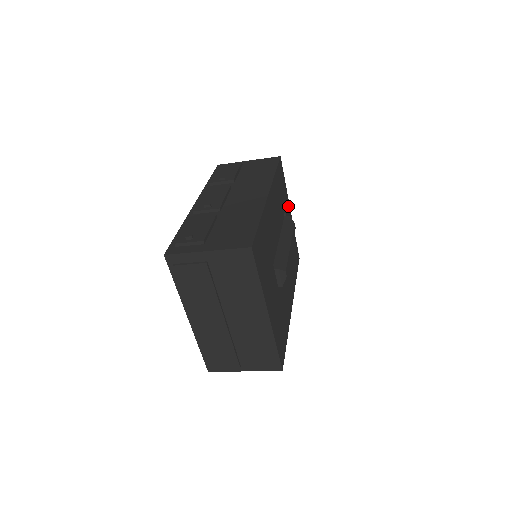
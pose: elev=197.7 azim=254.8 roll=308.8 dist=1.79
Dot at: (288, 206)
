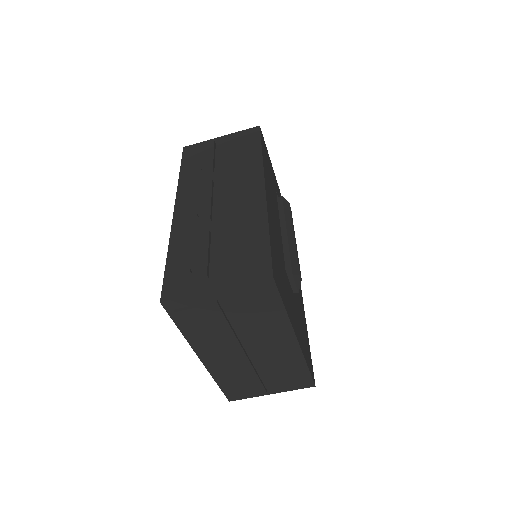
Dot at: (276, 182)
